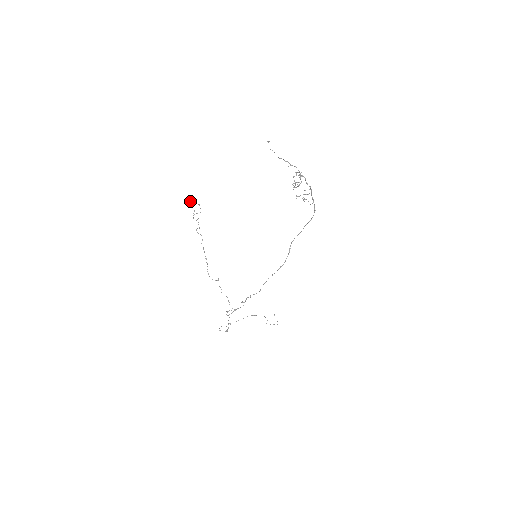
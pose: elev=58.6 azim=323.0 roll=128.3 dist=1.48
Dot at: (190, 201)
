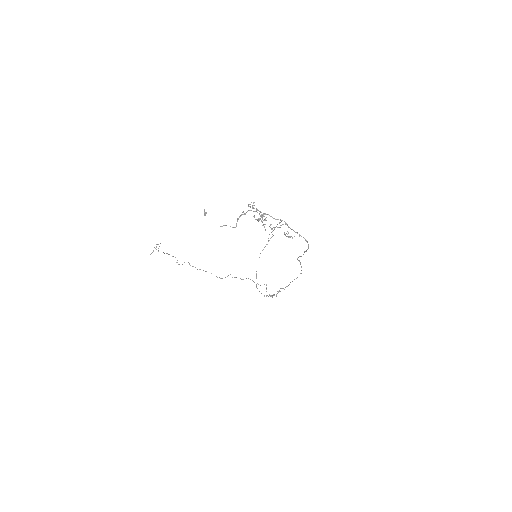
Dot at: occluded
